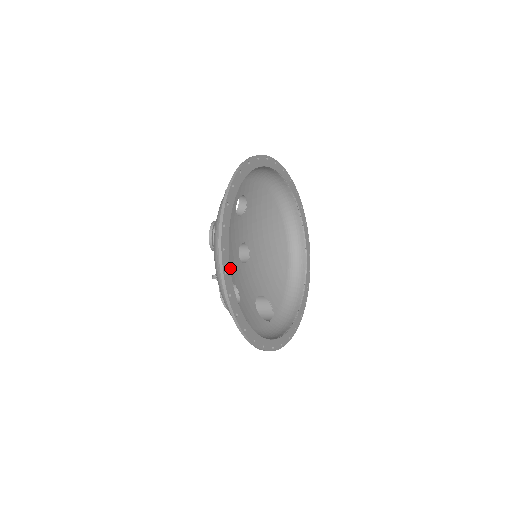
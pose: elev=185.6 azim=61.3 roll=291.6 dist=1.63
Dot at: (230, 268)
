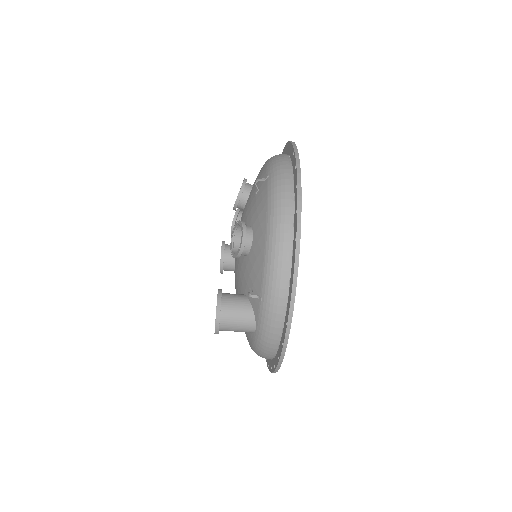
Dot at: occluded
